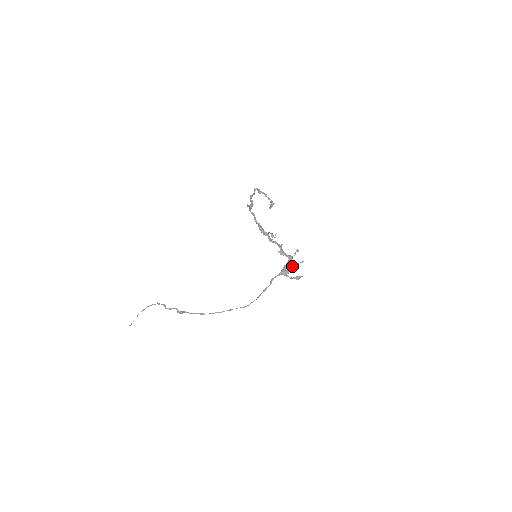
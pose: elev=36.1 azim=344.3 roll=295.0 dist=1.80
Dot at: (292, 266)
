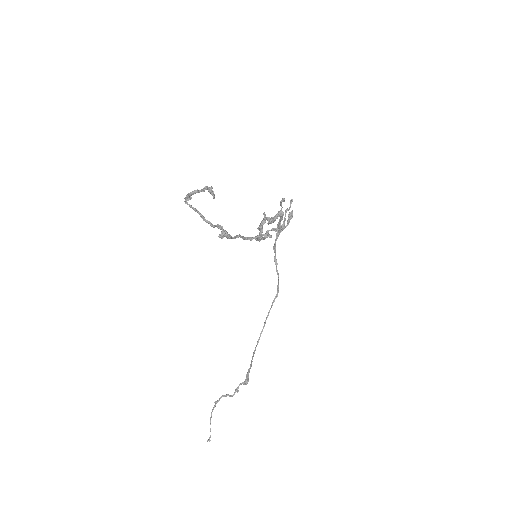
Dot at: (284, 217)
